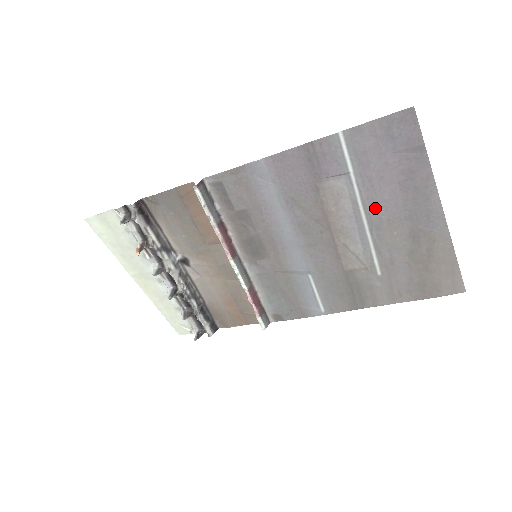
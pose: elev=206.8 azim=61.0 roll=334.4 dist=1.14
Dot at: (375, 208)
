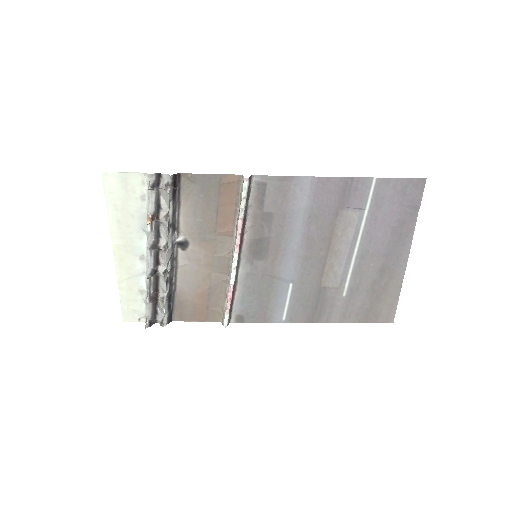
Dot at: (369, 241)
